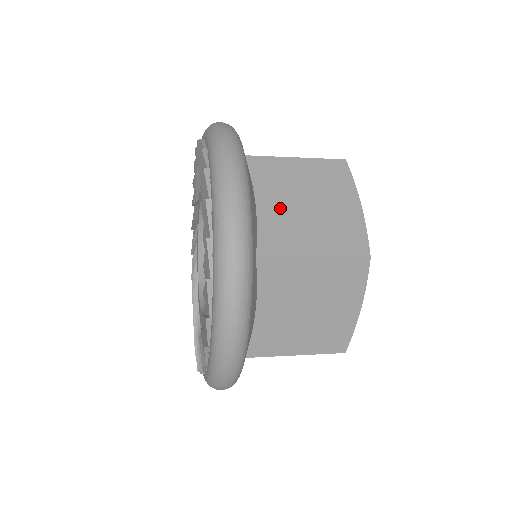
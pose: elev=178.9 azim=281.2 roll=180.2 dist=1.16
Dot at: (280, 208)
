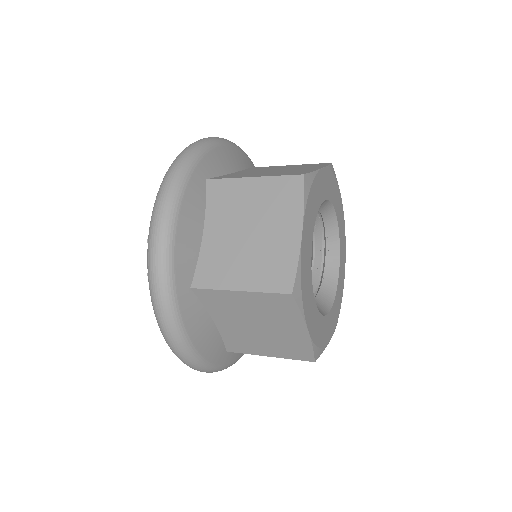
Dot at: (222, 237)
